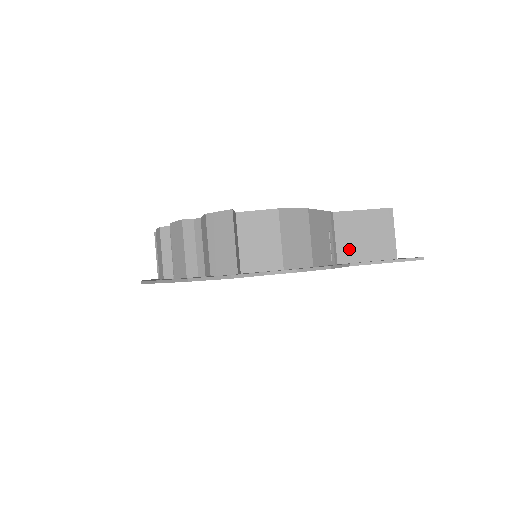
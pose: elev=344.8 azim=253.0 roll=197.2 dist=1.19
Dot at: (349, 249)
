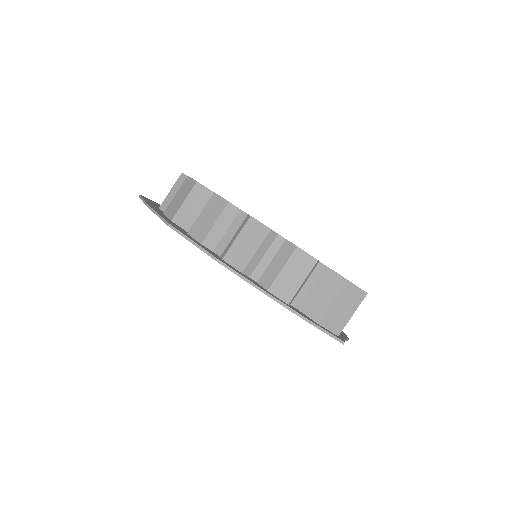
Dot at: occluded
